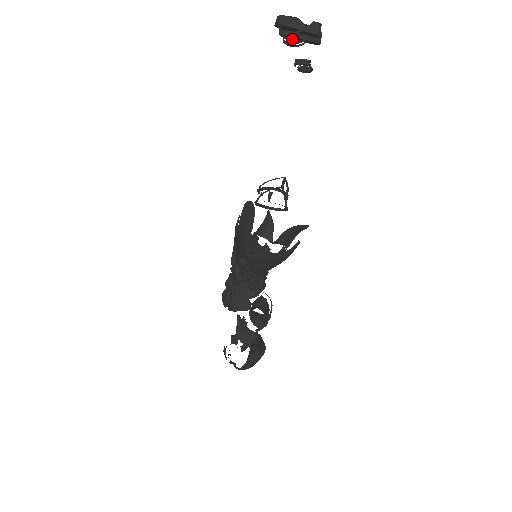
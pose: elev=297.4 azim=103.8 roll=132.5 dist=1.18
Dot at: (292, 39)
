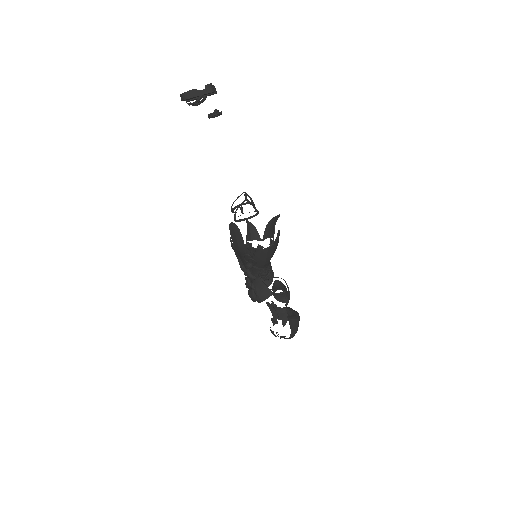
Dot at: occluded
